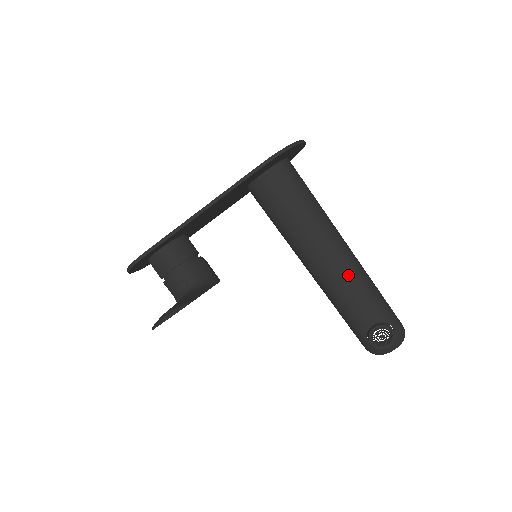
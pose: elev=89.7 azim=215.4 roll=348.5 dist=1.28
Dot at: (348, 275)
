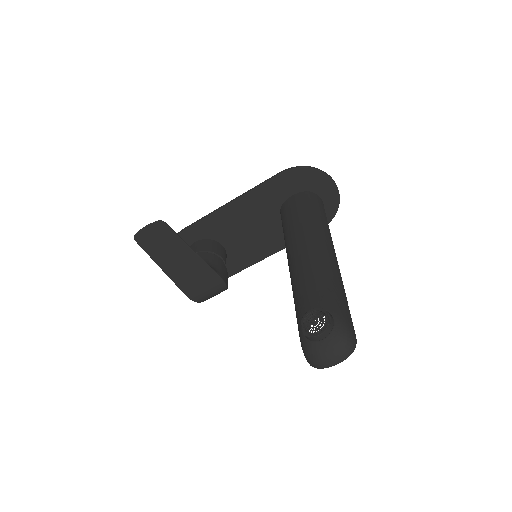
Dot at: (314, 265)
